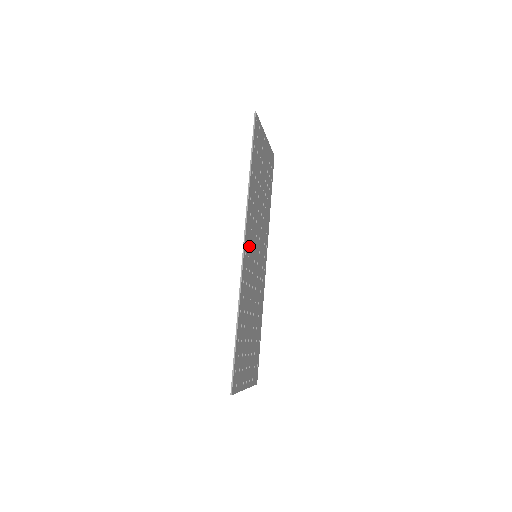
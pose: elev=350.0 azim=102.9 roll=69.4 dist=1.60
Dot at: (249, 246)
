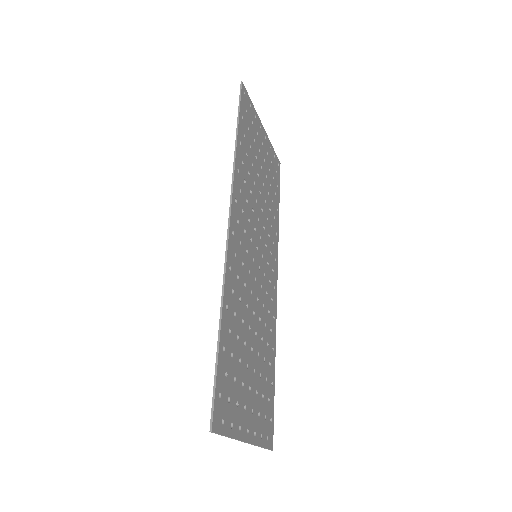
Dot at: (240, 230)
